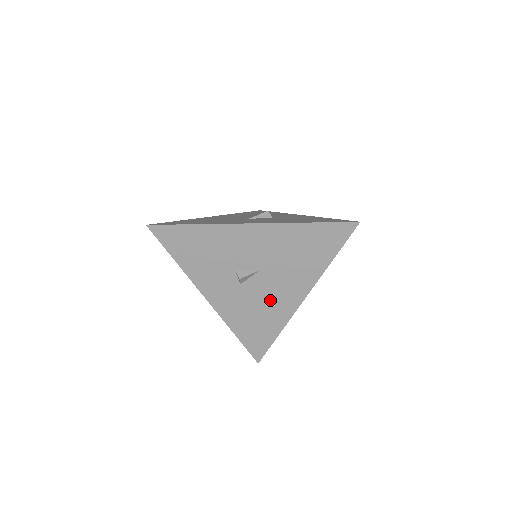
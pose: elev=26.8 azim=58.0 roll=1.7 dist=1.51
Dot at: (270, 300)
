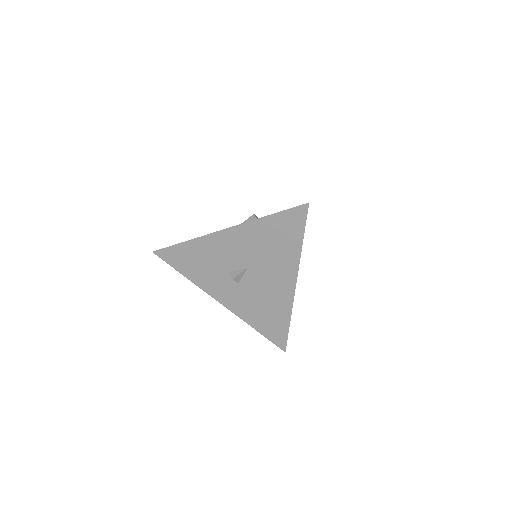
Dot at: (268, 292)
